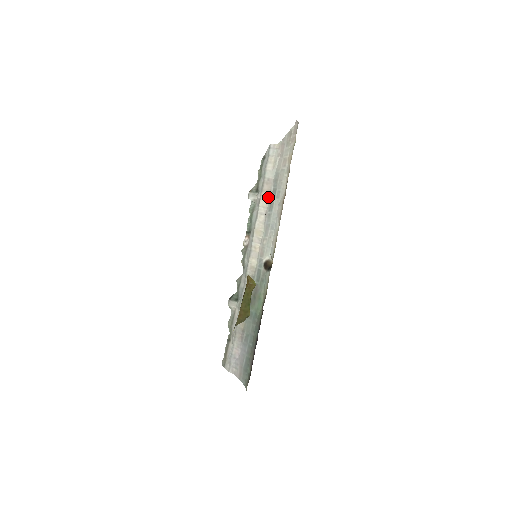
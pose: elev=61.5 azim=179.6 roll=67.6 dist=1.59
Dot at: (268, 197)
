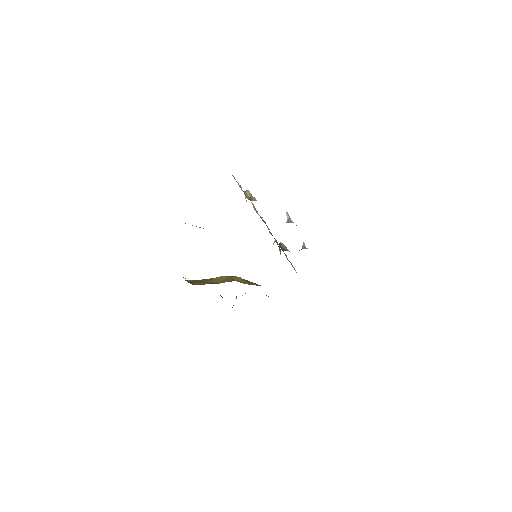
Dot at: occluded
